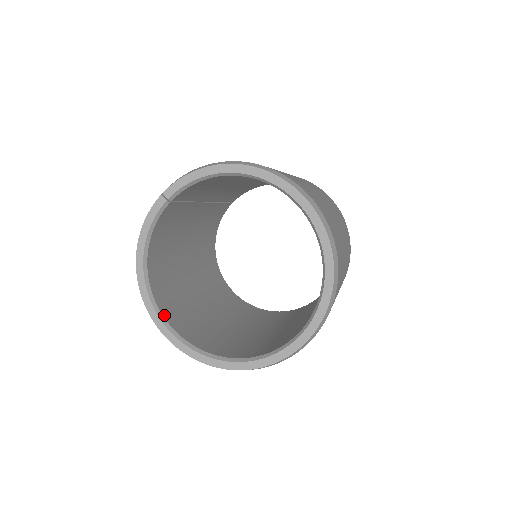
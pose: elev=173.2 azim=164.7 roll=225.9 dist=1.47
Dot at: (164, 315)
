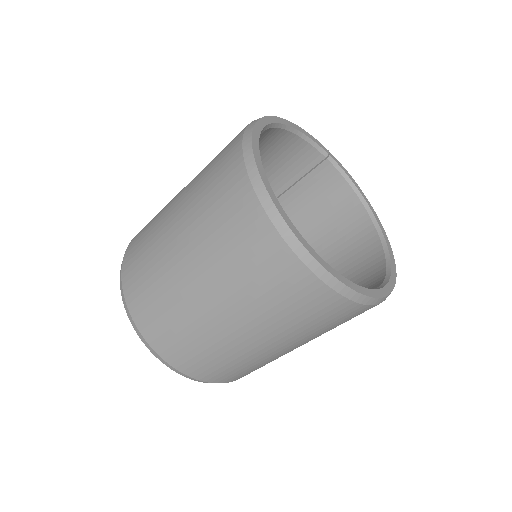
Dot at: occluded
